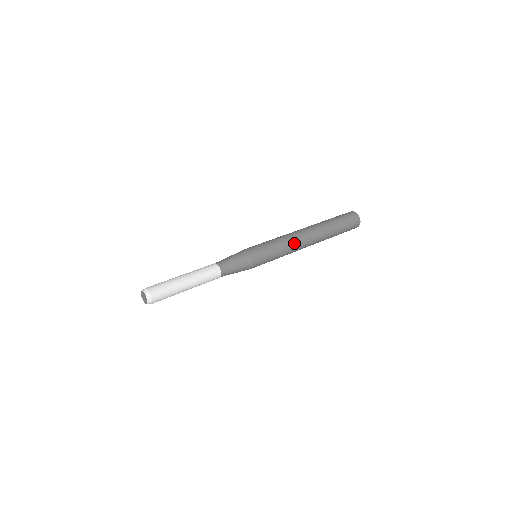
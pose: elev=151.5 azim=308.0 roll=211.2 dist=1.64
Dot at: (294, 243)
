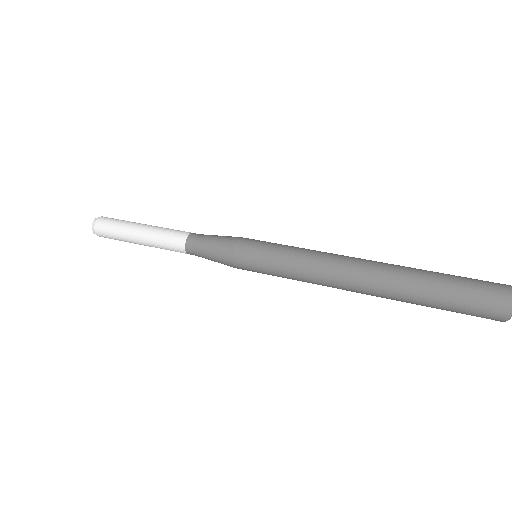
Dot at: (318, 282)
